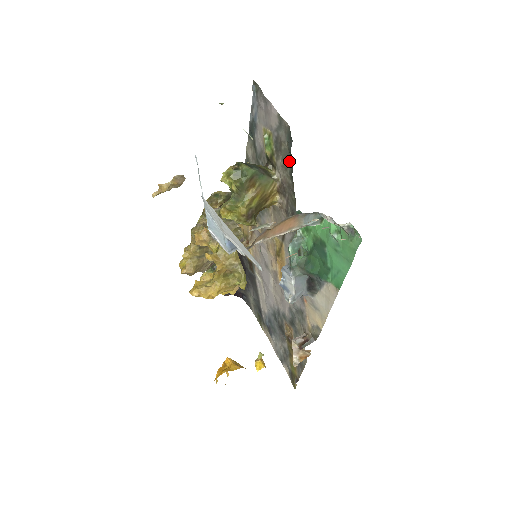
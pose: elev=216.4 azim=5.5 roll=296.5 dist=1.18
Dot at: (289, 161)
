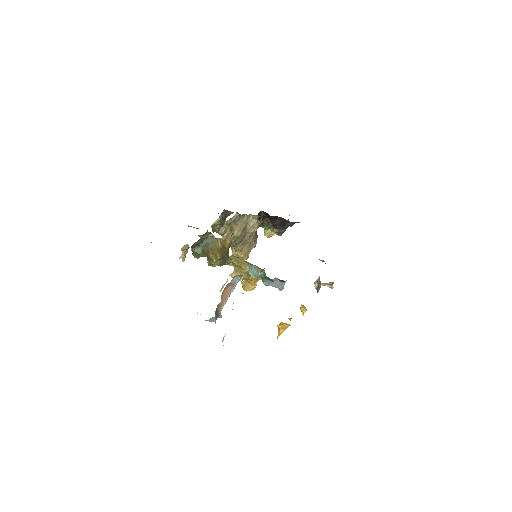
Dot at: occluded
